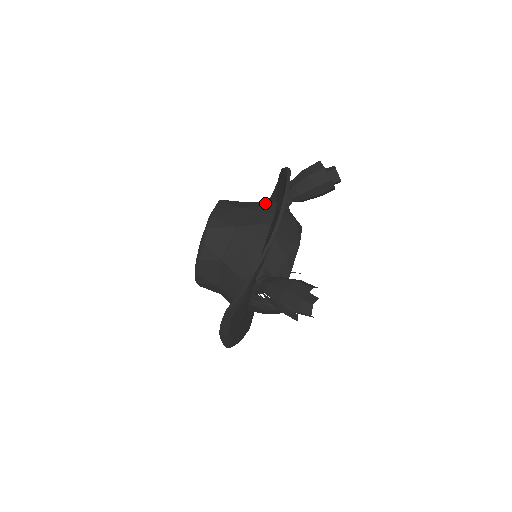
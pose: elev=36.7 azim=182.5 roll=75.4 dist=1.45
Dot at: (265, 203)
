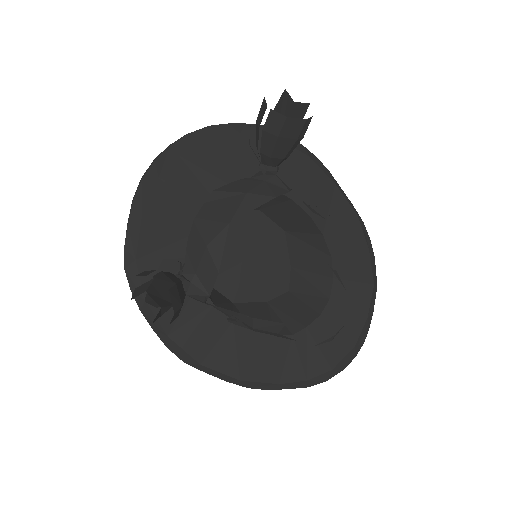
Dot at: occluded
